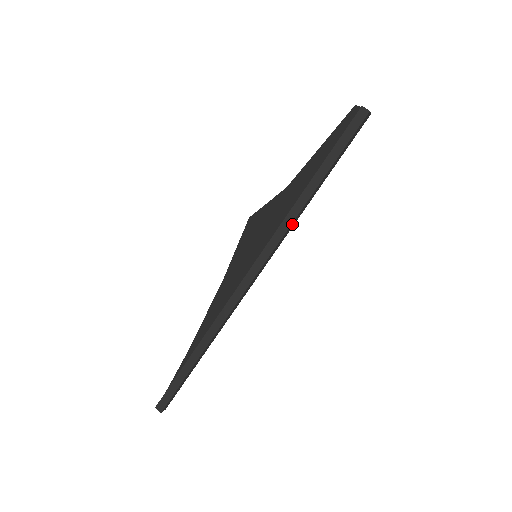
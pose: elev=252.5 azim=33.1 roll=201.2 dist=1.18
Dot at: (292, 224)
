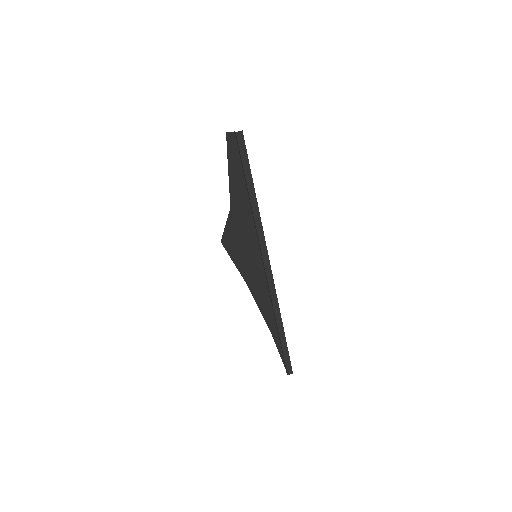
Dot at: (261, 223)
